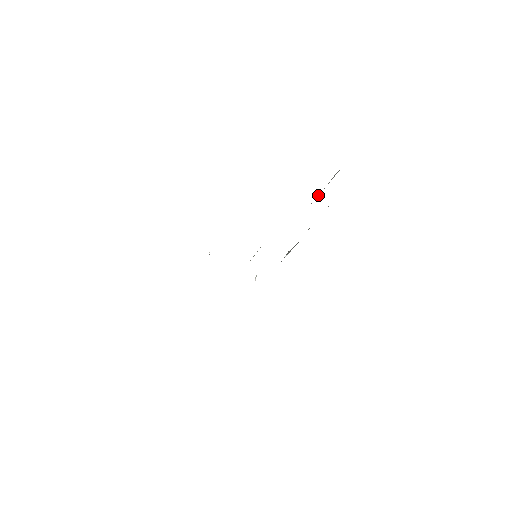
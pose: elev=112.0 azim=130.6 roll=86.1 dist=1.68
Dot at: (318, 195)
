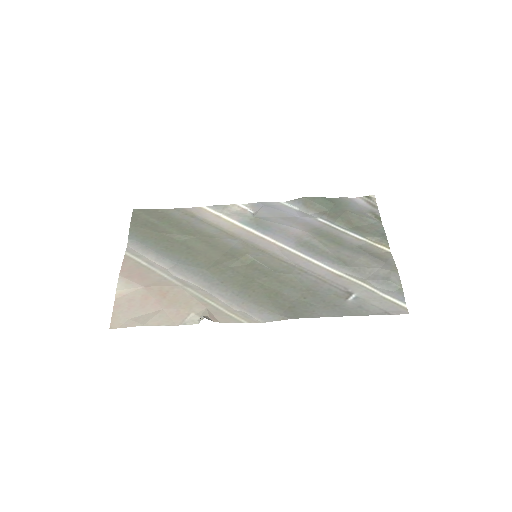
Dot at: (357, 276)
